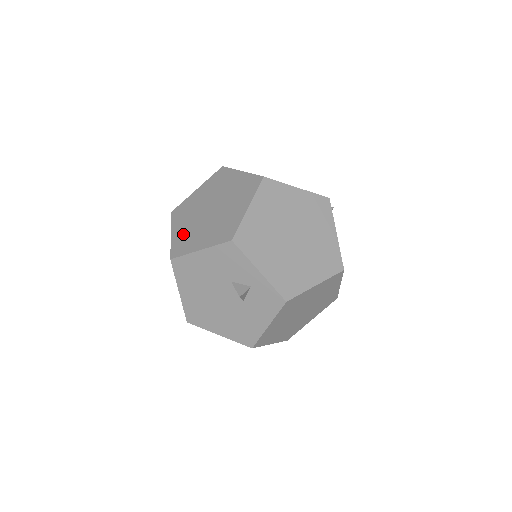
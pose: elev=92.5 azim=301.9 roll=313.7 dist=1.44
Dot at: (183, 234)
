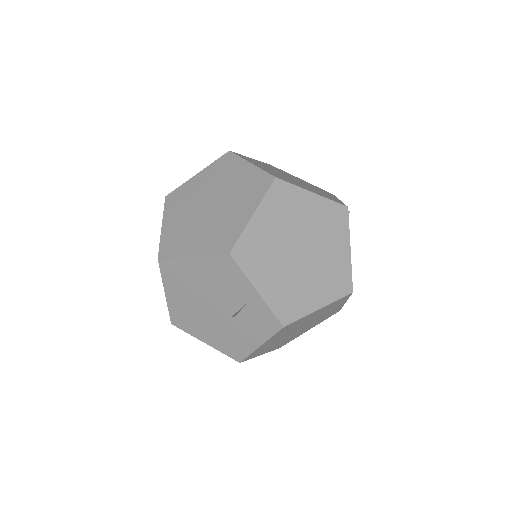
Dot at: (175, 230)
